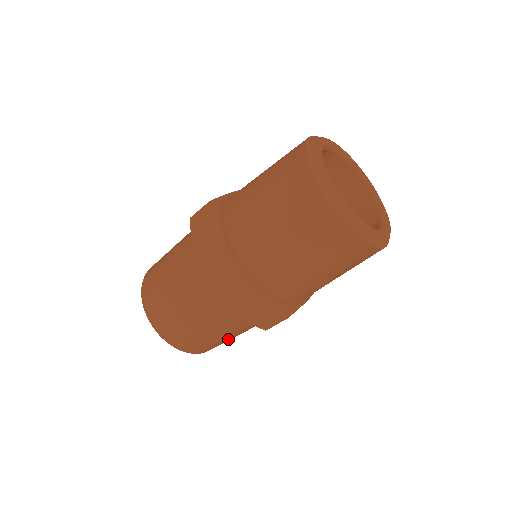
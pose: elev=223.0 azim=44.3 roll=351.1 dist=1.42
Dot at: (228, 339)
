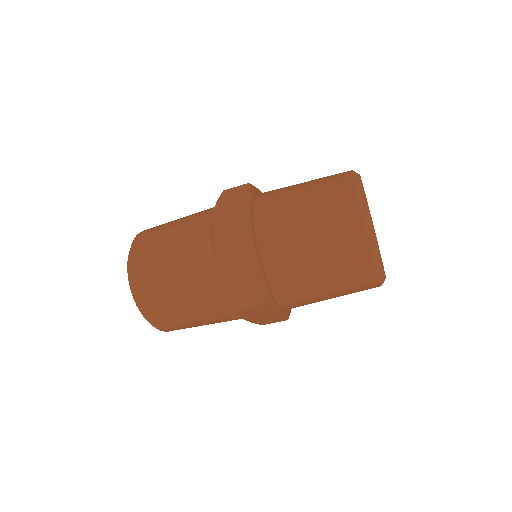
Dot at: (188, 318)
